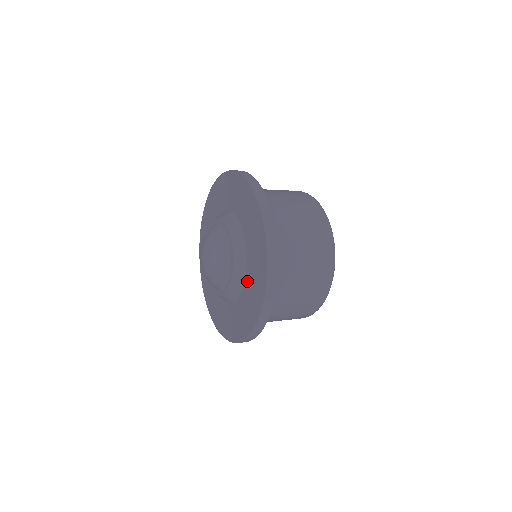
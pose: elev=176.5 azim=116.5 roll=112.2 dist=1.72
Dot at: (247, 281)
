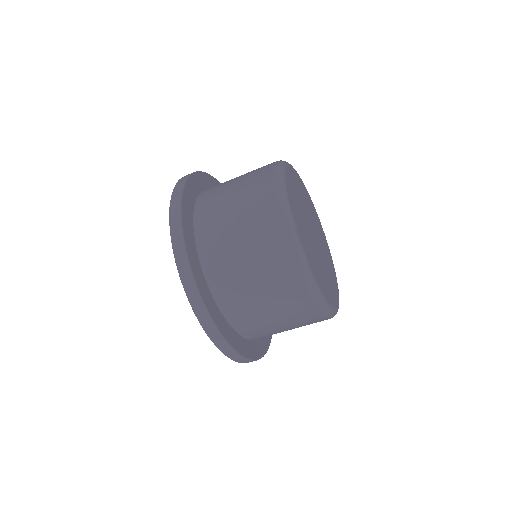
Dot at: occluded
